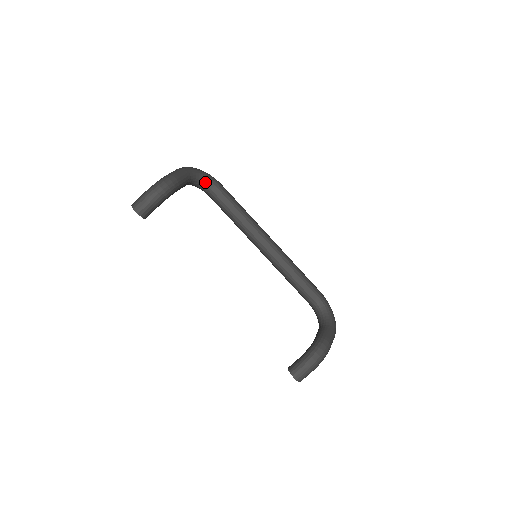
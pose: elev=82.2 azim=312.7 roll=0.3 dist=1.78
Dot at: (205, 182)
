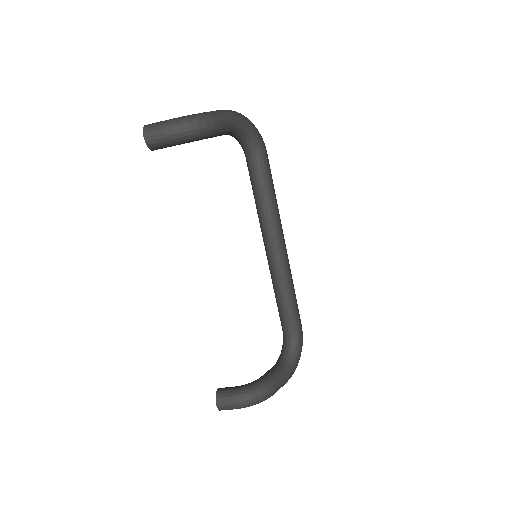
Dot at: (249, 141)
